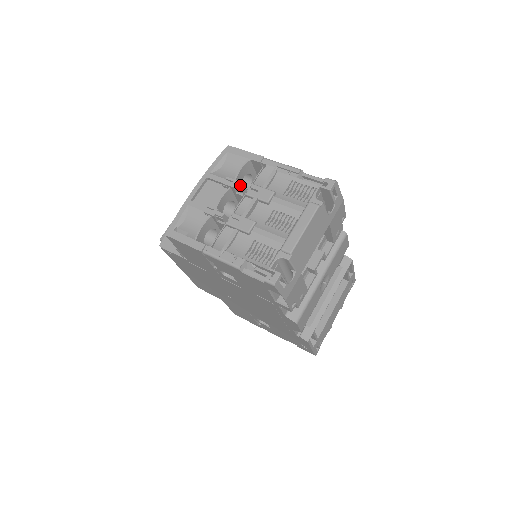
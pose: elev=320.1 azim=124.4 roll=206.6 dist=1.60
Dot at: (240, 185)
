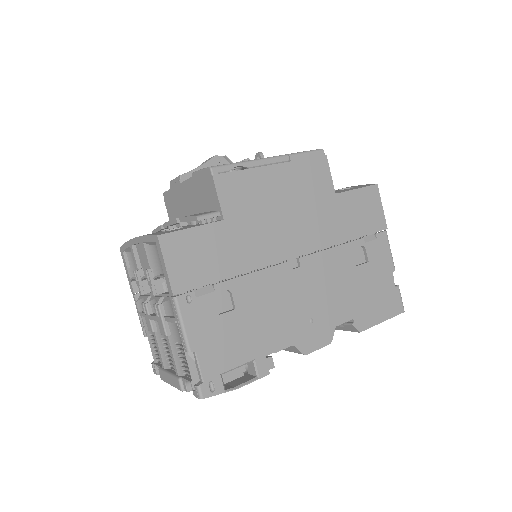
Dot at: (152, 292)
